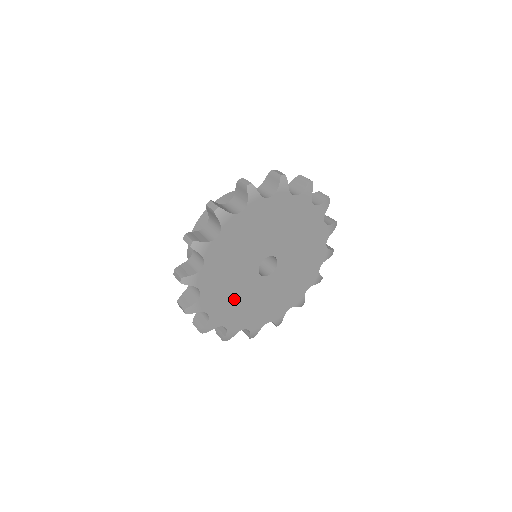
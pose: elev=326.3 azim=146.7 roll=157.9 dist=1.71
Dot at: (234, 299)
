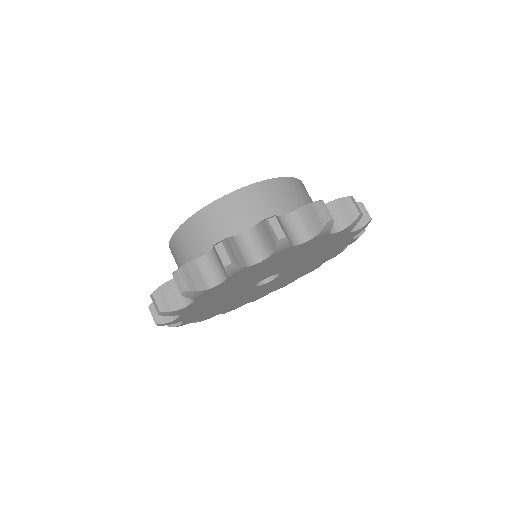
Dot at: (217, 306)
